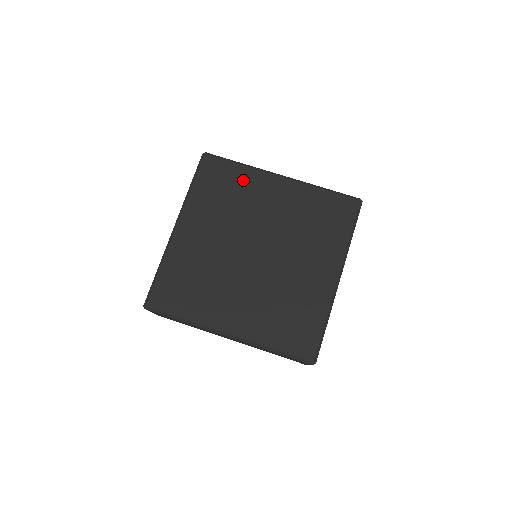
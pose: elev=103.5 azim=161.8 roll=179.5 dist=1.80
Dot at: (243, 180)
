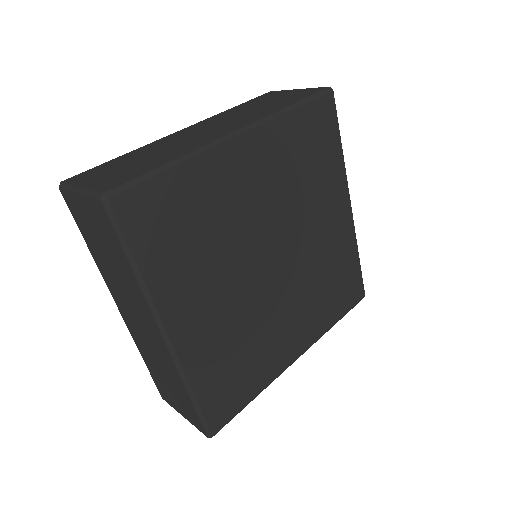
Dot at: (199, 188)
